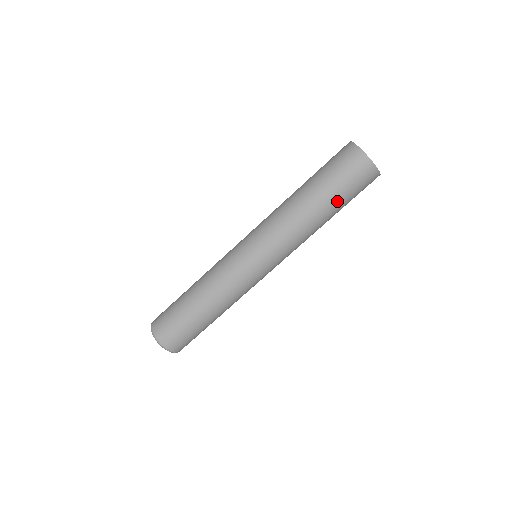
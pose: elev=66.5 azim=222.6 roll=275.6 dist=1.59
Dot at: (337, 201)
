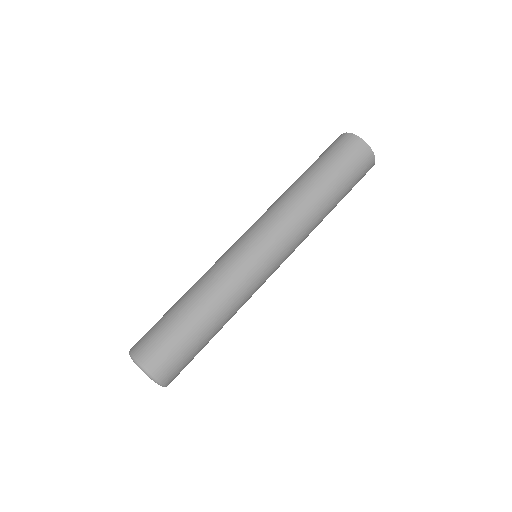
Dot at: occluded
